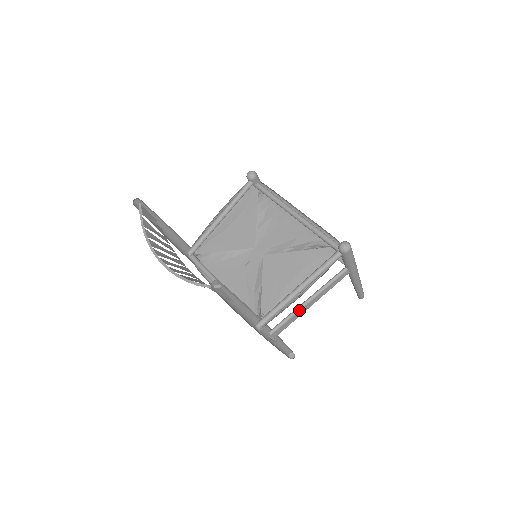
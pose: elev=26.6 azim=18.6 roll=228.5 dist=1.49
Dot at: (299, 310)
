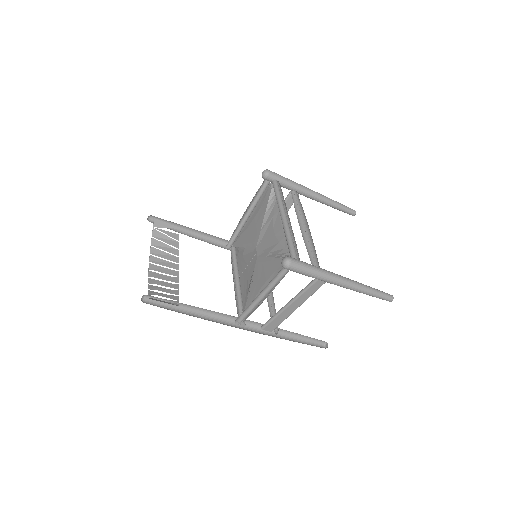
Dot at: (281, 312)
